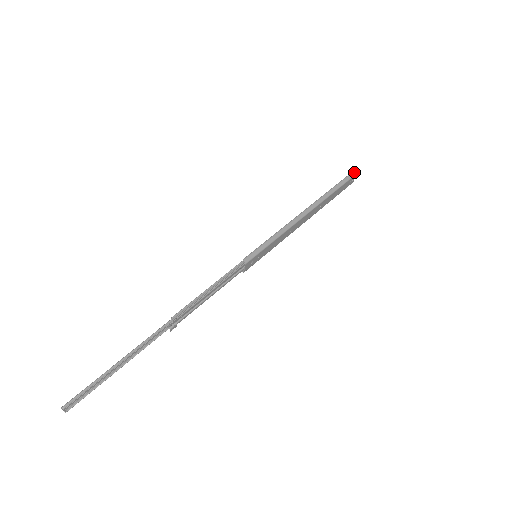
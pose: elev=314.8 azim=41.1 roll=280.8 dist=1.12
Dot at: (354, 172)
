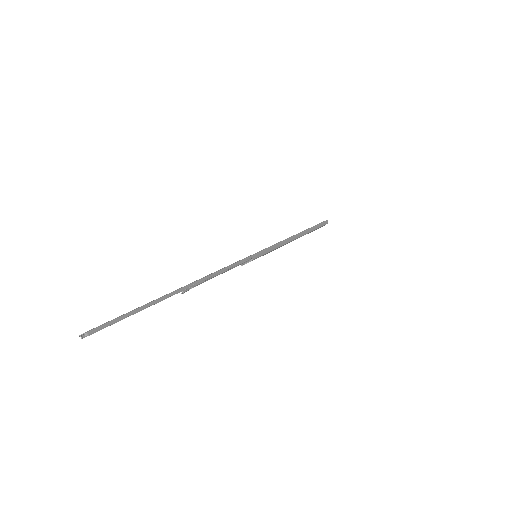
Dot at: (327, 221)
